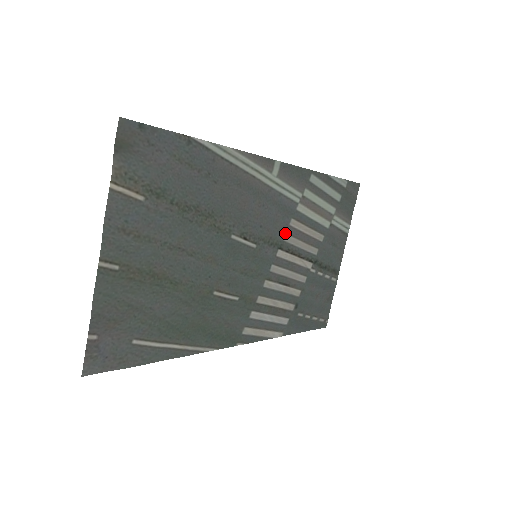
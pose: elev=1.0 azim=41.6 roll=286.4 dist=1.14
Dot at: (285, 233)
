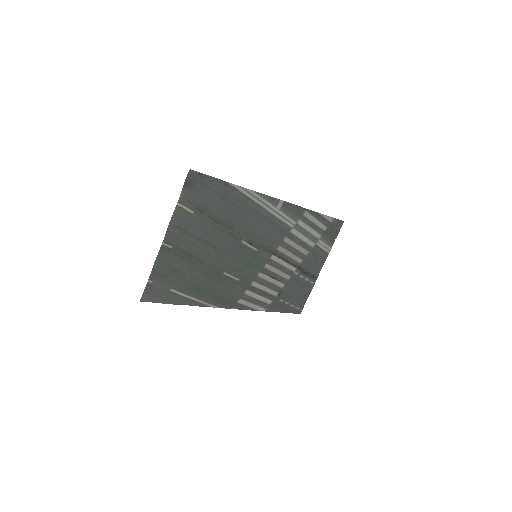
Dot at: (279, 245)
